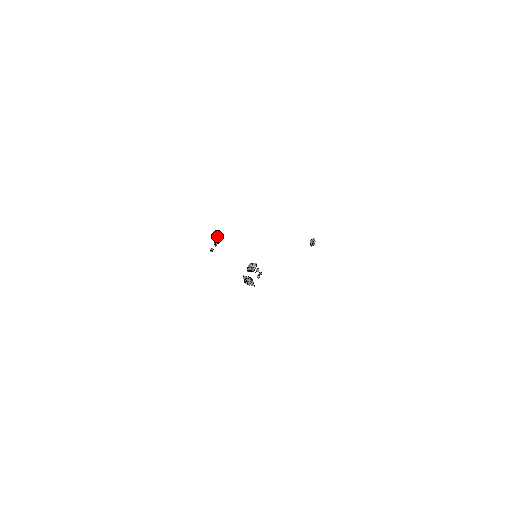
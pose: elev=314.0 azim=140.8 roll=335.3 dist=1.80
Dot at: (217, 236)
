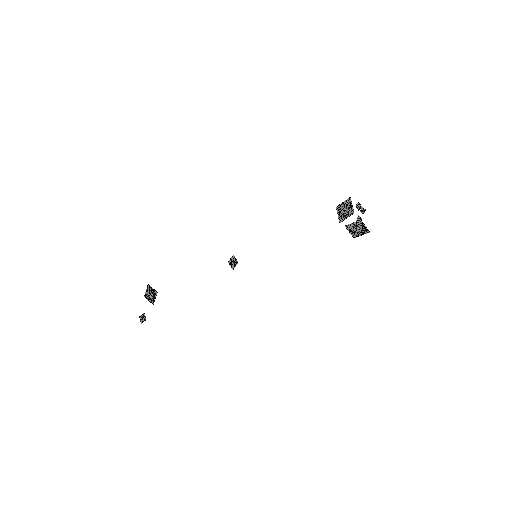
Dot at: (148, 286)
